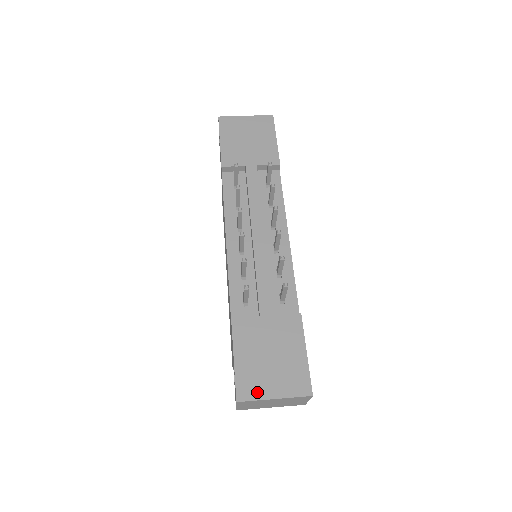
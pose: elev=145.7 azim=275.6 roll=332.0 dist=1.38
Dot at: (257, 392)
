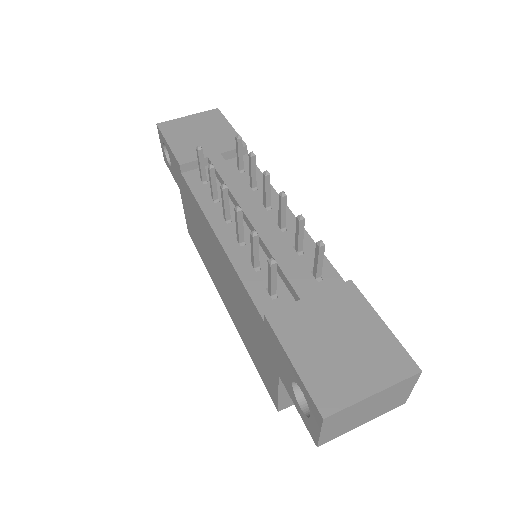
Dot at: (345, 394)
